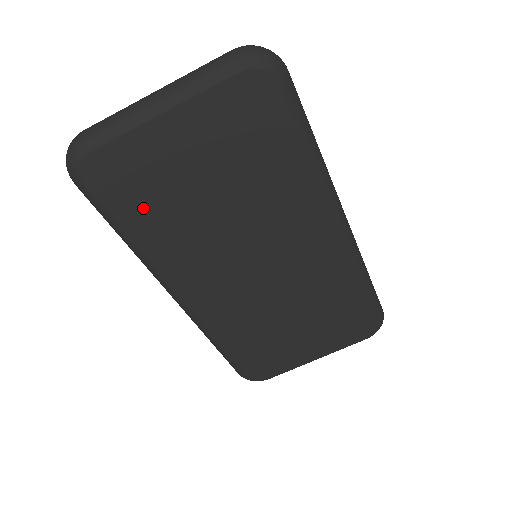
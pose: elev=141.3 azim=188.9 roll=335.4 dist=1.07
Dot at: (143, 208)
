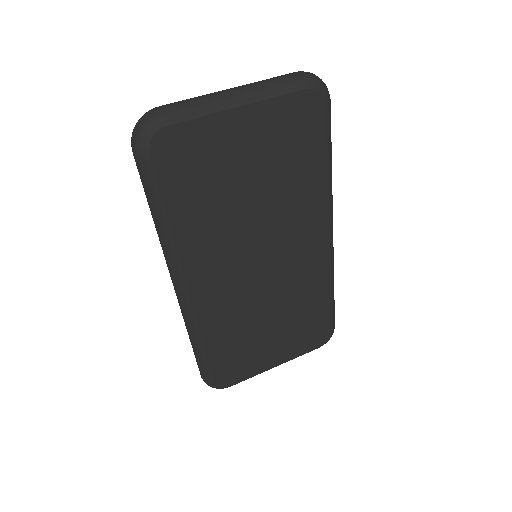
Dot at: (191, 189)
